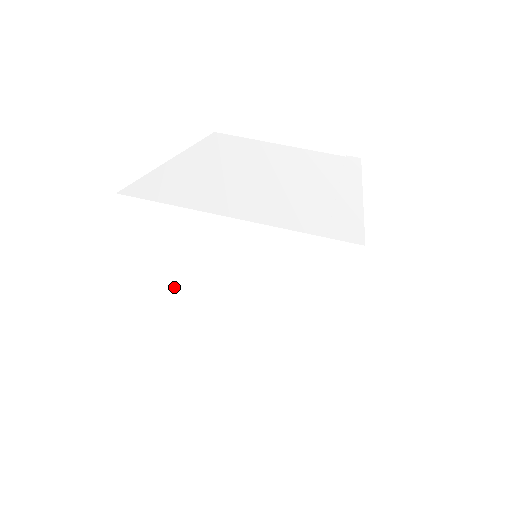
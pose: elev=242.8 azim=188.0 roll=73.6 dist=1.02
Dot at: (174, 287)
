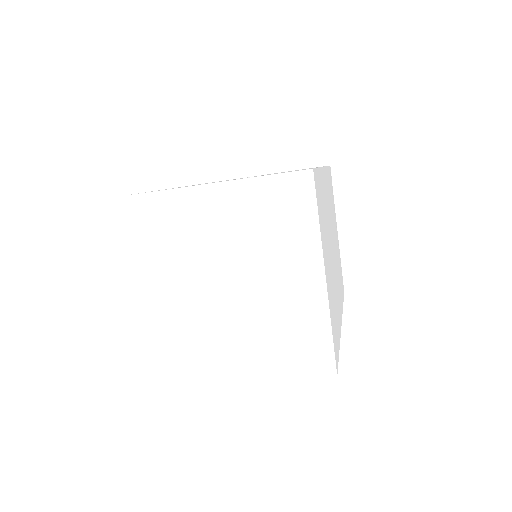
Dot at: (176, 264)
